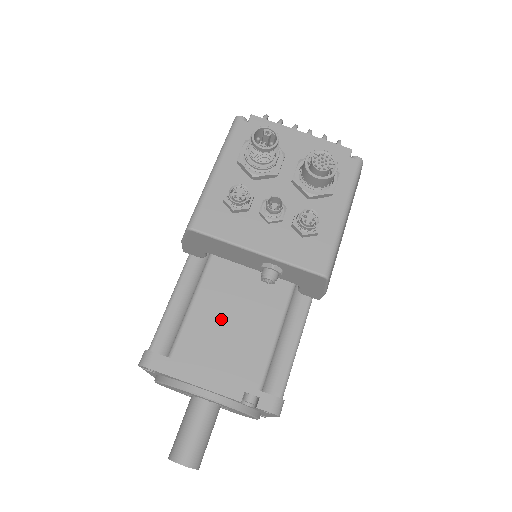
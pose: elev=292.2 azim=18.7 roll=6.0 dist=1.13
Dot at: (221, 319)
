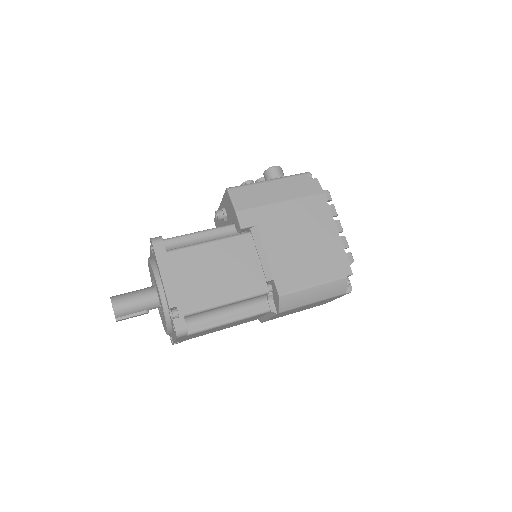
Dot at: occluded
